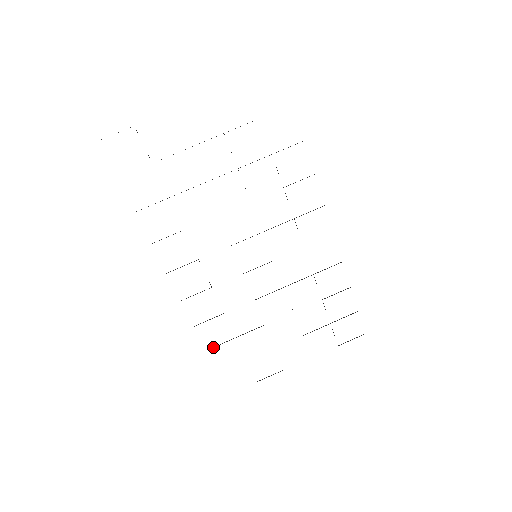
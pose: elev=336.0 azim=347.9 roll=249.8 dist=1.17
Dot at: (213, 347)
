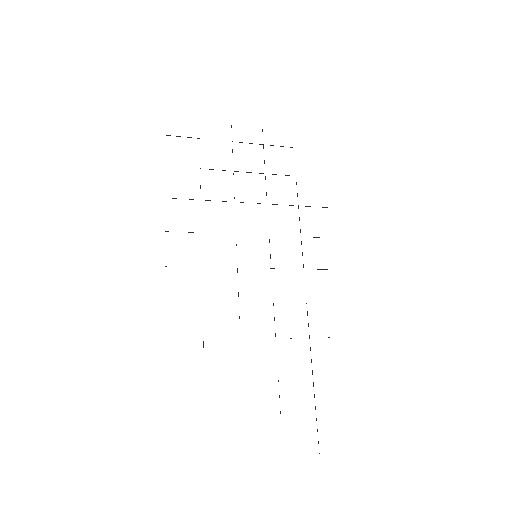
Dot at: occluded
